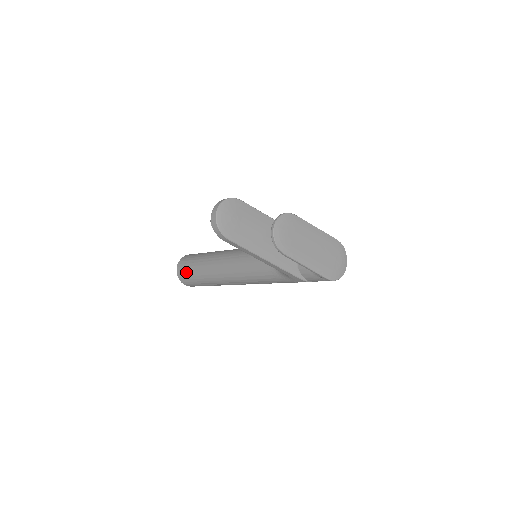
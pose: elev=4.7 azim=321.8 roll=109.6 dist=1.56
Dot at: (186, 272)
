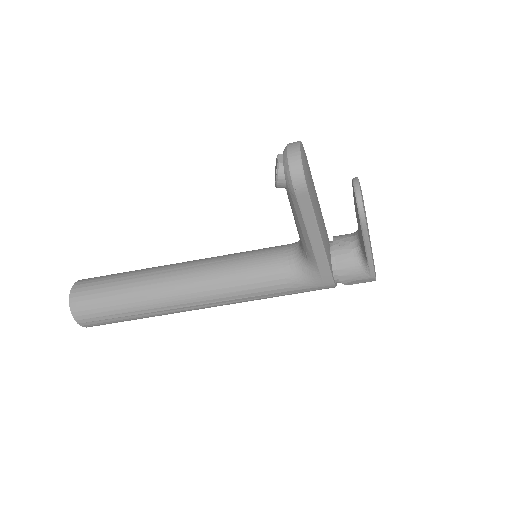
Dot at: (94, 297)
